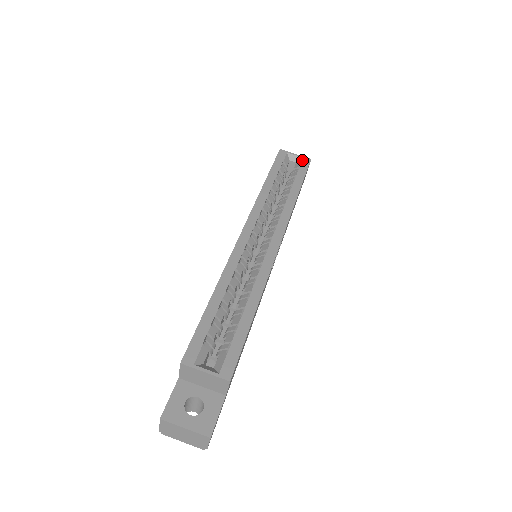
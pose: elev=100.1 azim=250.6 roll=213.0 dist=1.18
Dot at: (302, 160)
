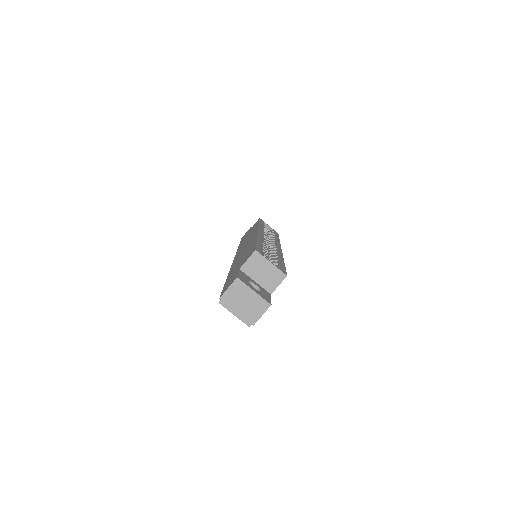
Dot at: (274, 230)
